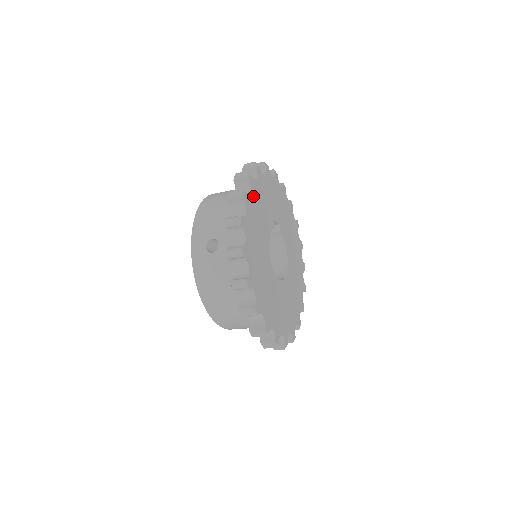
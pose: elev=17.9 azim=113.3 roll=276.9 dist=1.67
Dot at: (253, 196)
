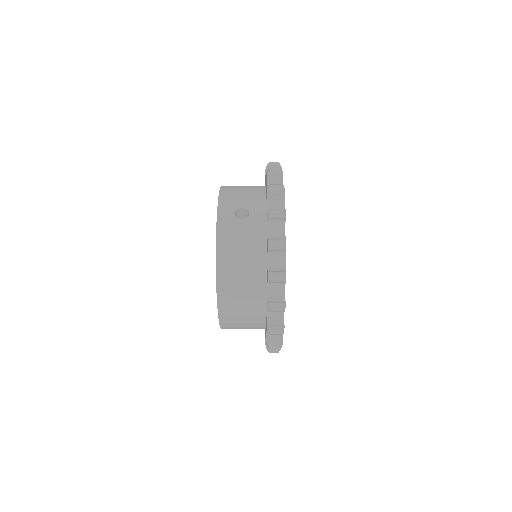
Dot at: occluded
